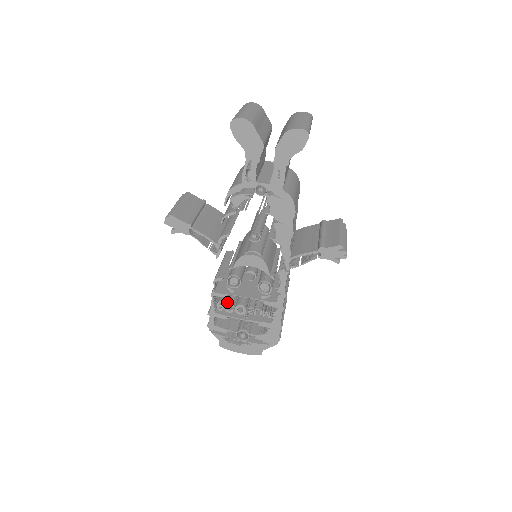
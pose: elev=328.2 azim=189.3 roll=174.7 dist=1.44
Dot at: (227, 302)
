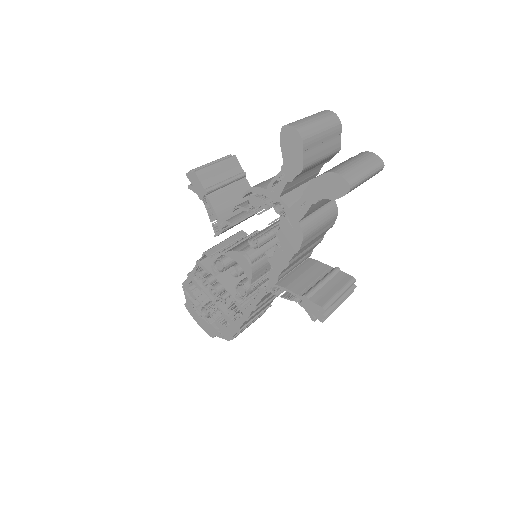
Dot at: (207, 277)
